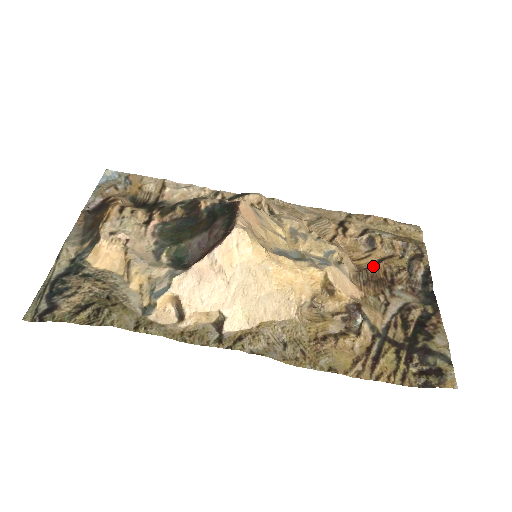
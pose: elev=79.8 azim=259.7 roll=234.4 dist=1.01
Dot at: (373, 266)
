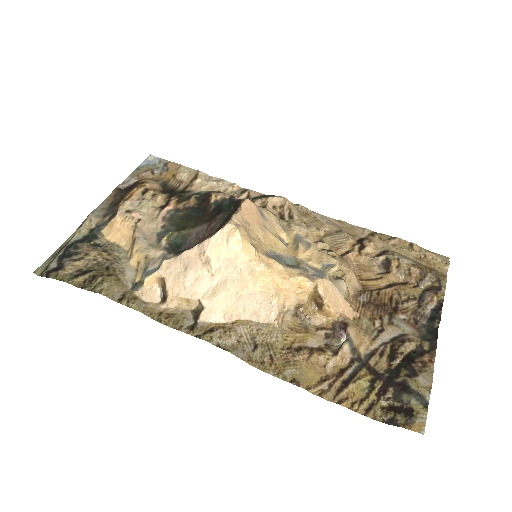
Dot at: (381, 289)
